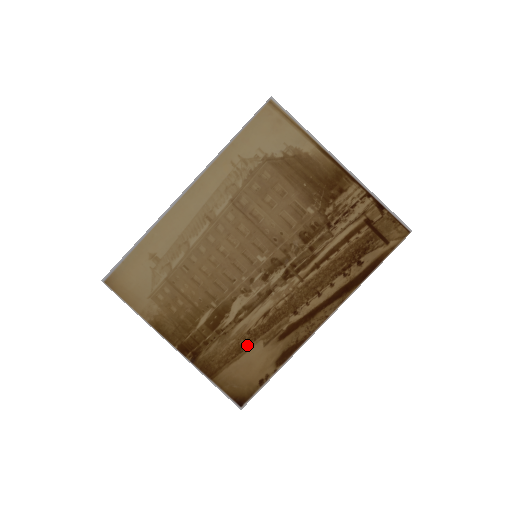
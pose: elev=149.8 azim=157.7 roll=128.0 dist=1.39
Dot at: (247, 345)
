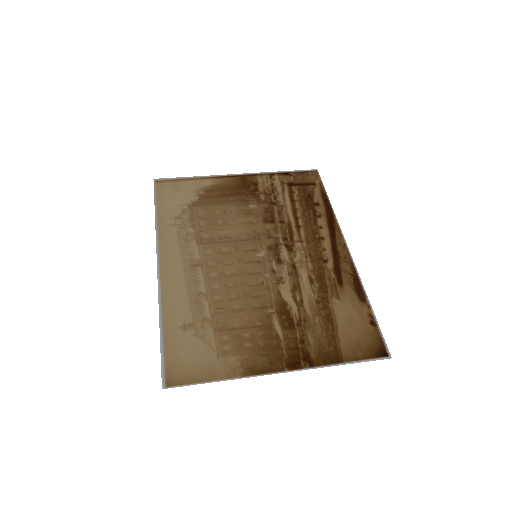
Dot at: (329, 311)
